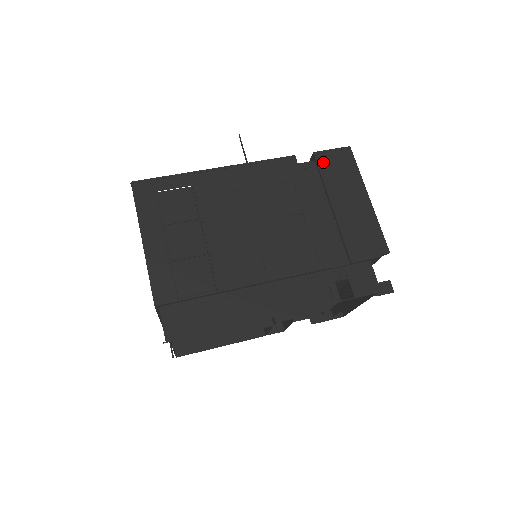
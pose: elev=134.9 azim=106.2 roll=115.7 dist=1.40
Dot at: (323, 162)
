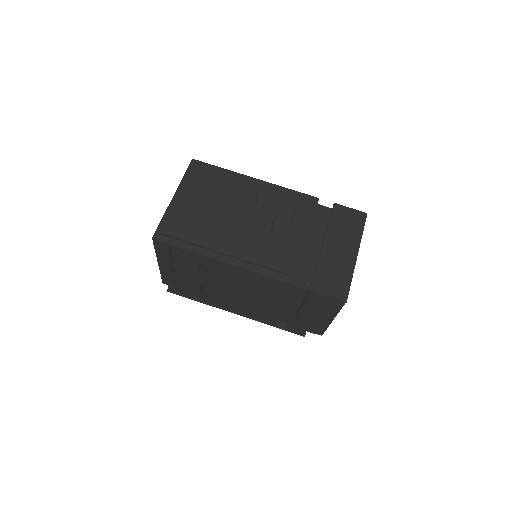
Dot at: (313, 296)
